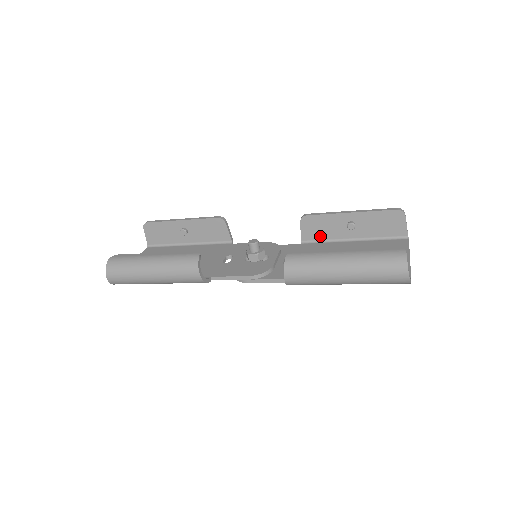
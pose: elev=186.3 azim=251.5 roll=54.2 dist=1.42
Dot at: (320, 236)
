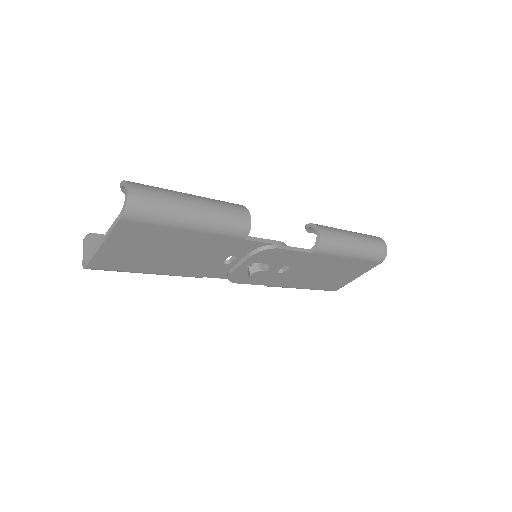
Dot at: occluded
